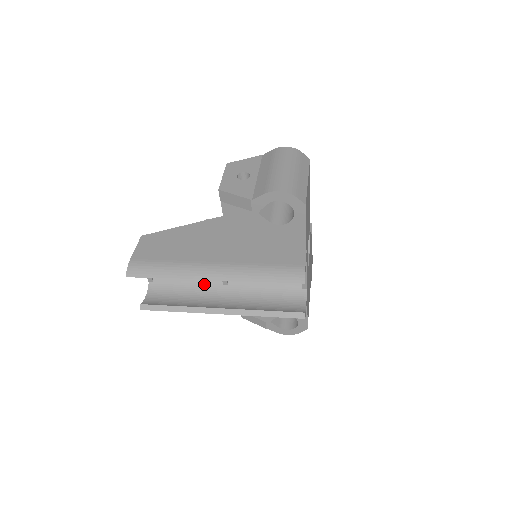
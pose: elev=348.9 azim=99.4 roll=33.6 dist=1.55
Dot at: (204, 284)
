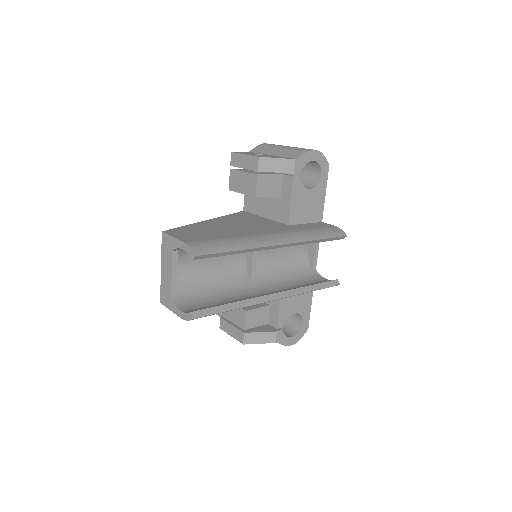
Dot at: (232, 285)
